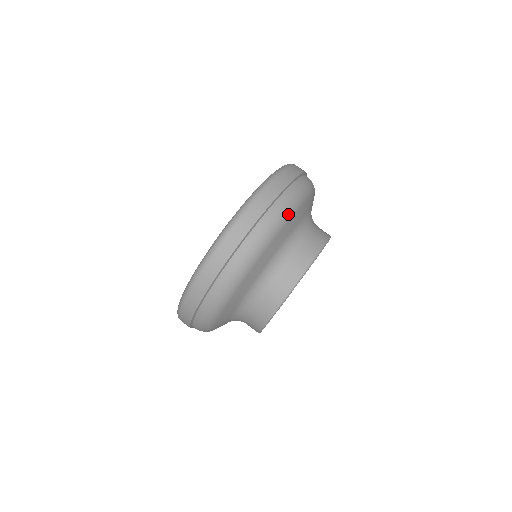
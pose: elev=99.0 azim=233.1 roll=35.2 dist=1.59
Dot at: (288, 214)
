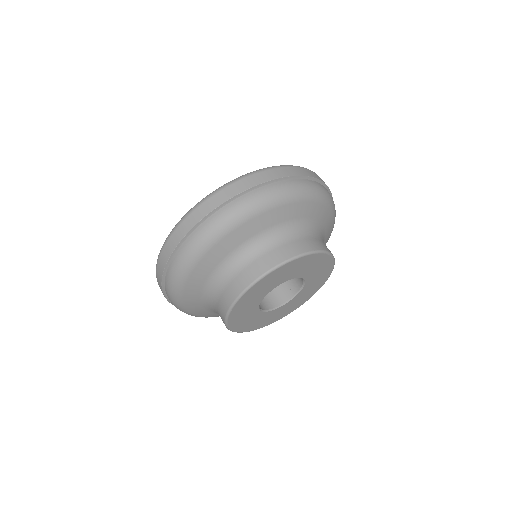
Dot at: (259, 207)
